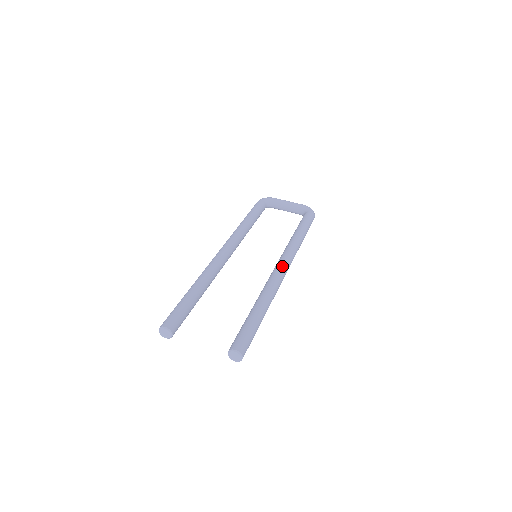
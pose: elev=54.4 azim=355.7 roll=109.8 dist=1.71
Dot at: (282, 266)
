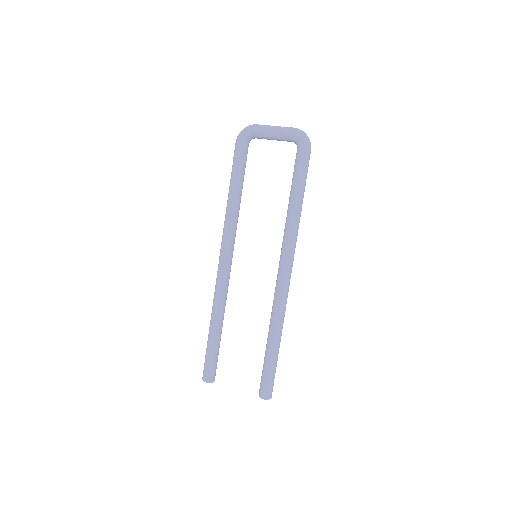
Dot at: (283, 277)
